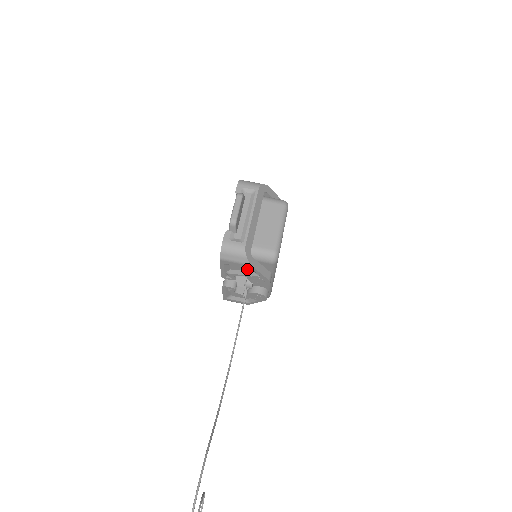
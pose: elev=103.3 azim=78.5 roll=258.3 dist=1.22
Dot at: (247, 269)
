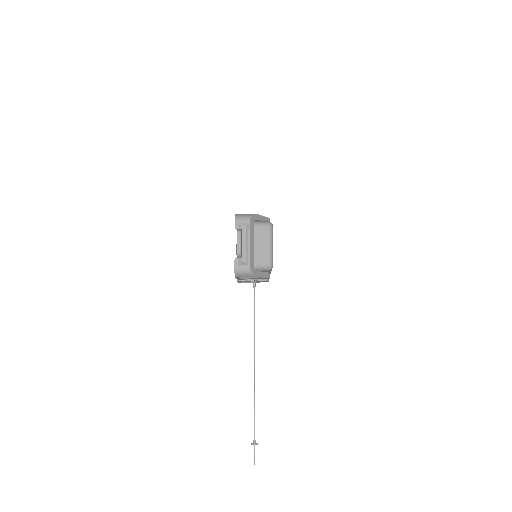
Dot at: occluded
